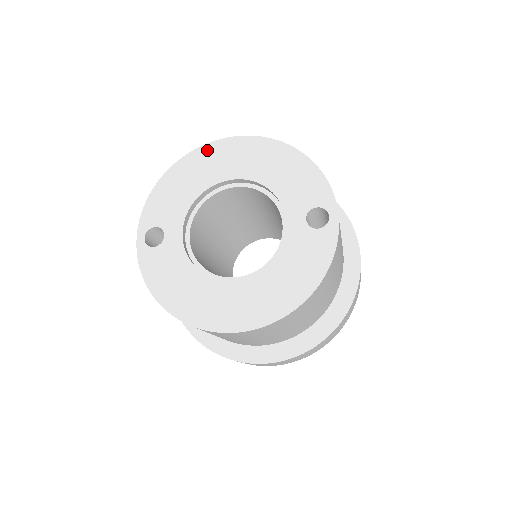
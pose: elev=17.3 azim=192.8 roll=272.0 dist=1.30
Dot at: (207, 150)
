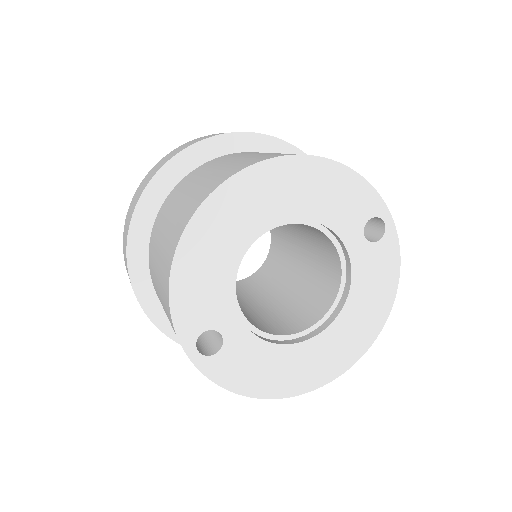
Dot at: (214, 205)
